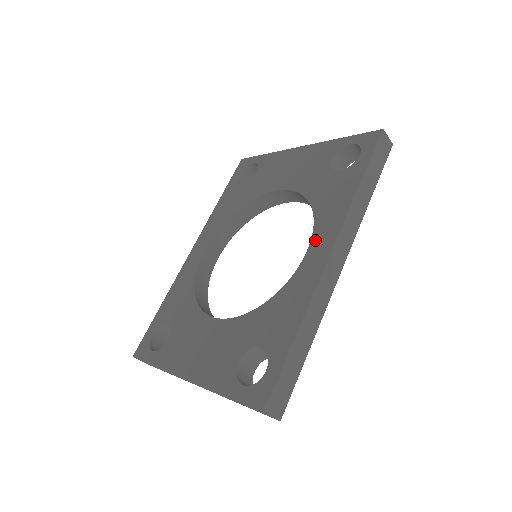
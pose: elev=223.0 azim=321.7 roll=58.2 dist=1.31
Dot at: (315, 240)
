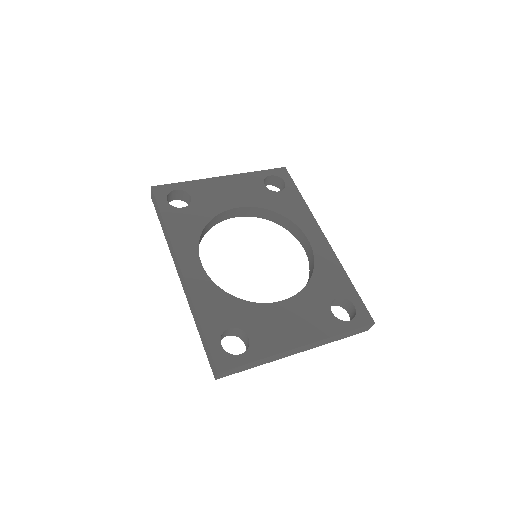
Dot at: (307, 233)
